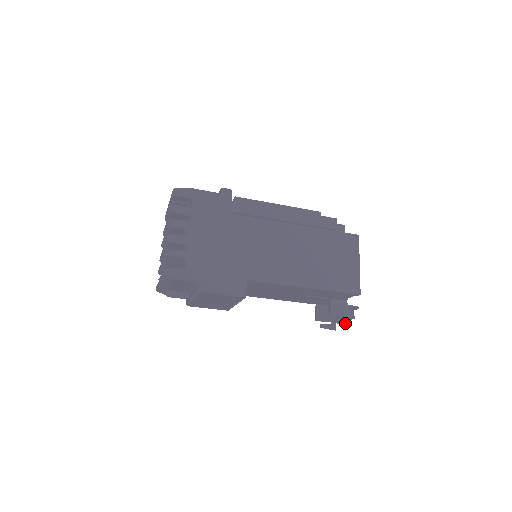
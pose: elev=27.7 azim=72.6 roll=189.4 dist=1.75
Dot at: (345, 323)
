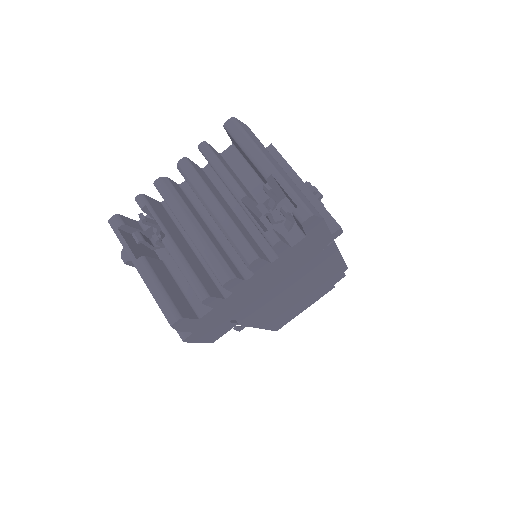
Dot at: (239, 330)
